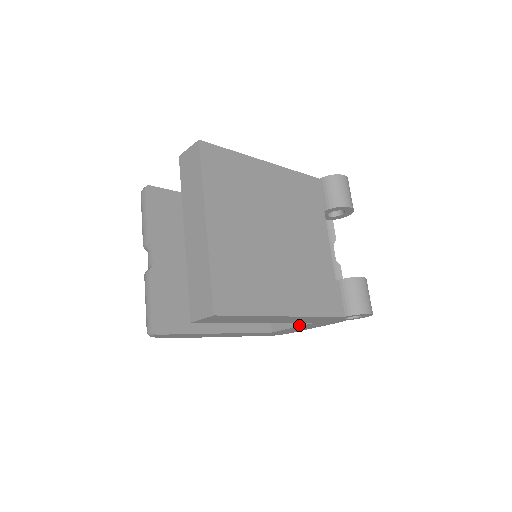
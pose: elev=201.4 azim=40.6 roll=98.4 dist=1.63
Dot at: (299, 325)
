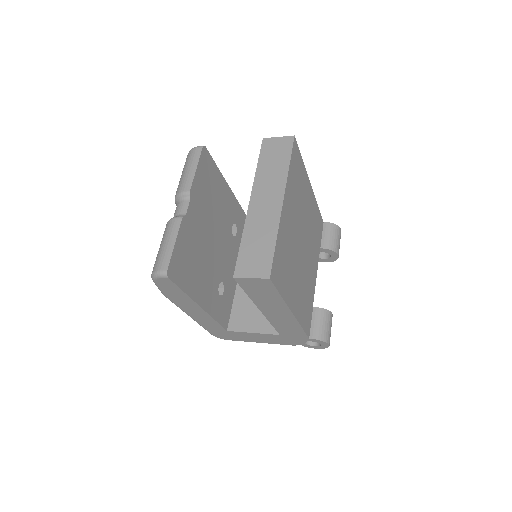
Dot at: (262, 332)
